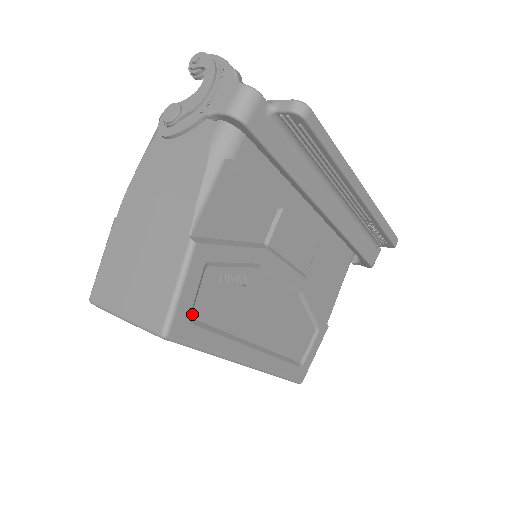
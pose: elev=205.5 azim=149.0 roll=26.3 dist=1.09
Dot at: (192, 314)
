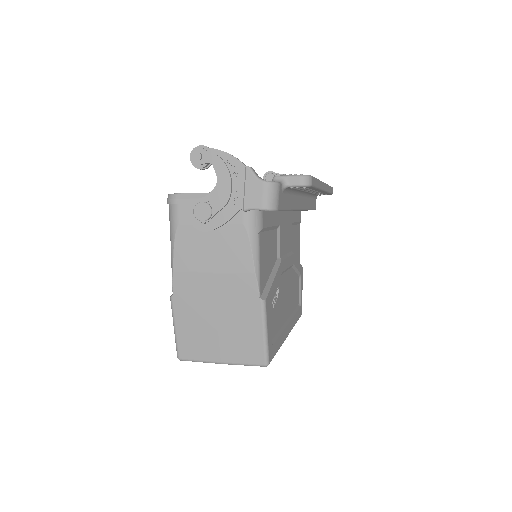
Dot at: occluded
